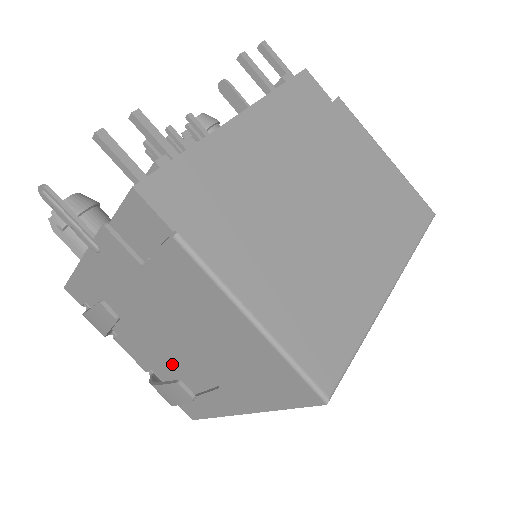
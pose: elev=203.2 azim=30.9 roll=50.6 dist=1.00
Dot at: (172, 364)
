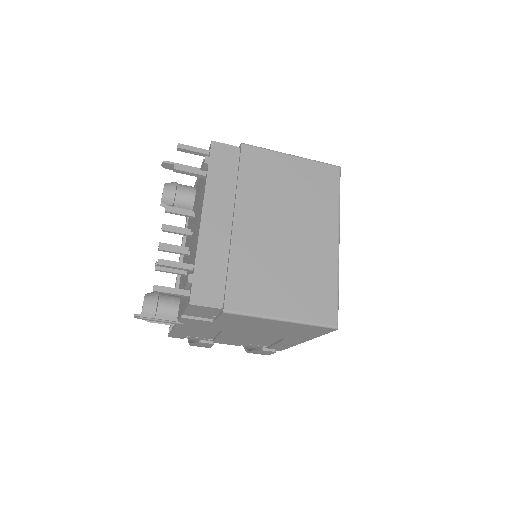
Dot at: occluded
